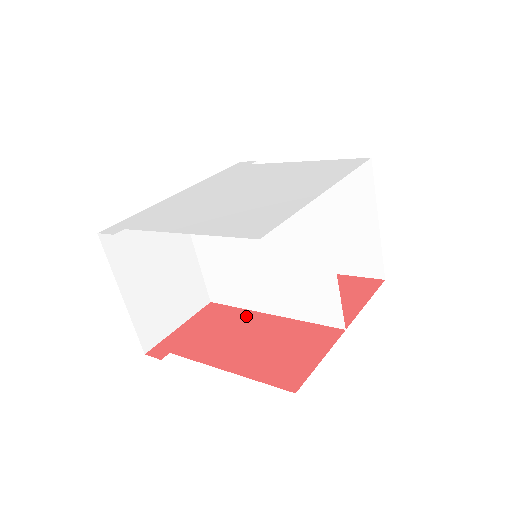
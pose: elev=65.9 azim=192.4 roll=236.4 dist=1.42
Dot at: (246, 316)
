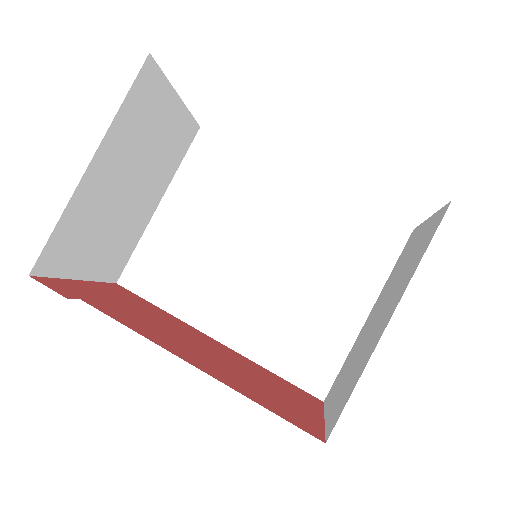
Dot at: (182, 324)
